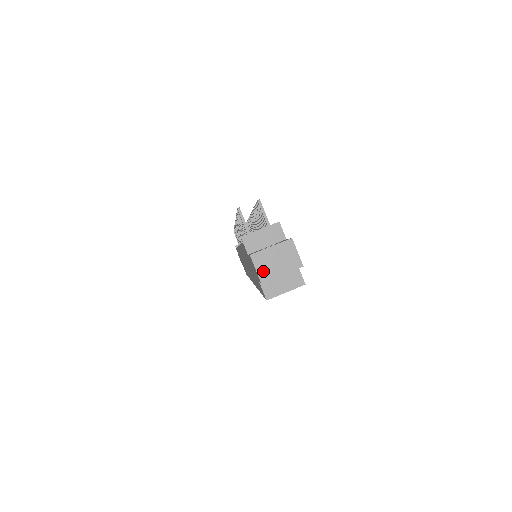
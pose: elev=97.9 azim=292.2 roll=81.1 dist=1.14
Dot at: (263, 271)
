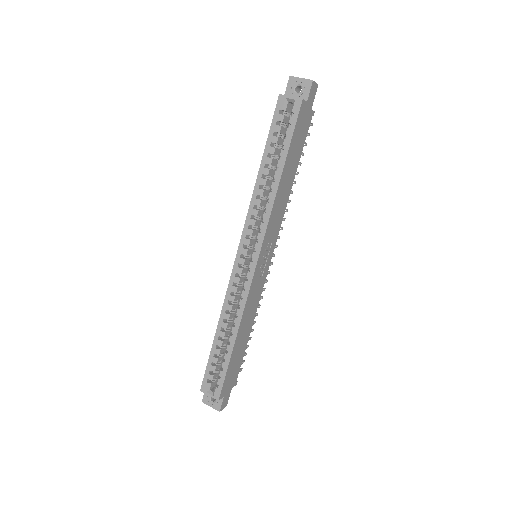
Dot at: (295, 78)
